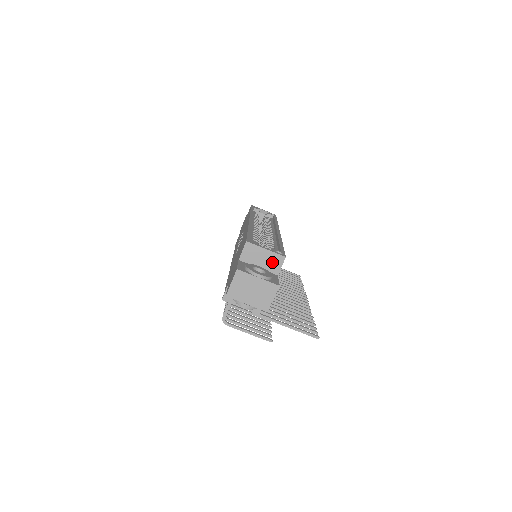
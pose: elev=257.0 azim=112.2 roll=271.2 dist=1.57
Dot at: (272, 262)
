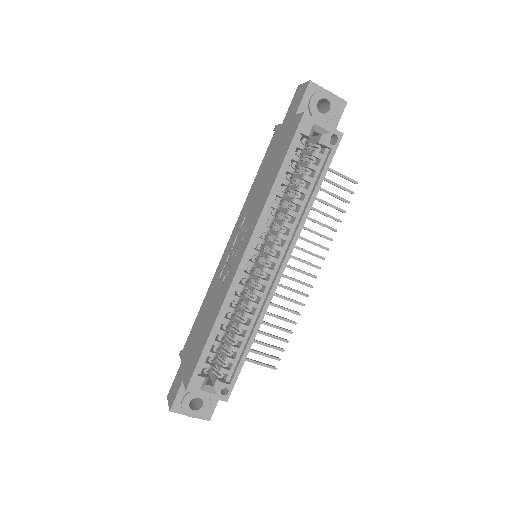
Dot at: occluded
